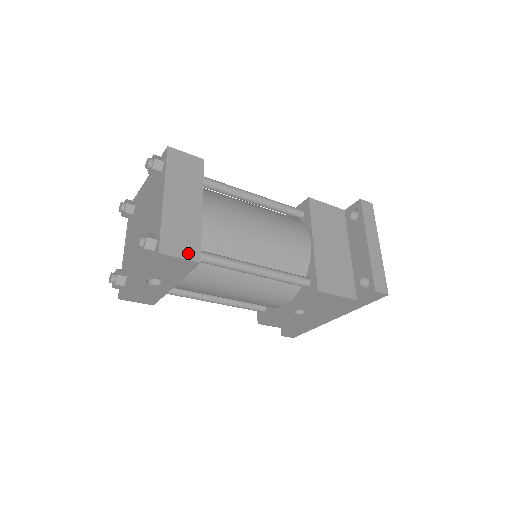
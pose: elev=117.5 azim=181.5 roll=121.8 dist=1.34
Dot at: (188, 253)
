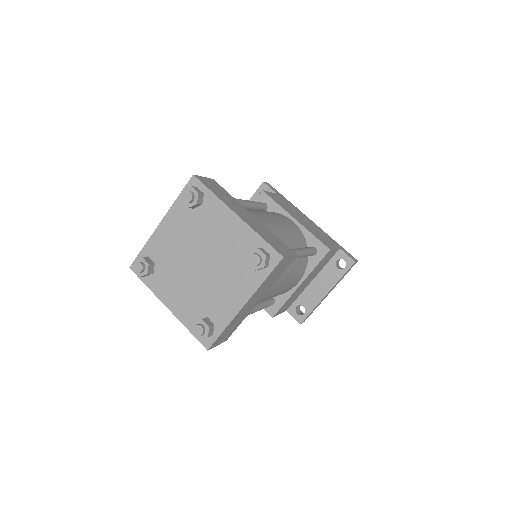
Dot at: (225, 339)
